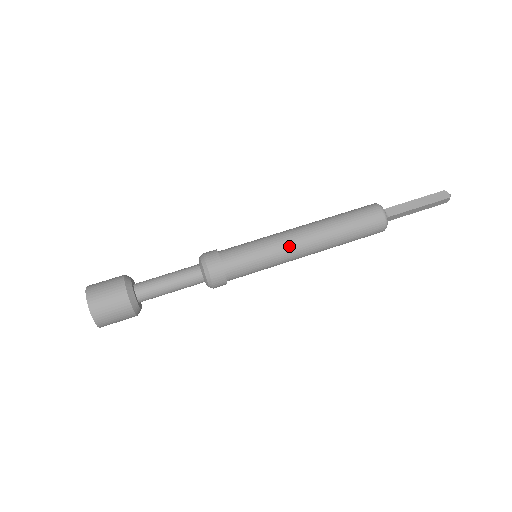
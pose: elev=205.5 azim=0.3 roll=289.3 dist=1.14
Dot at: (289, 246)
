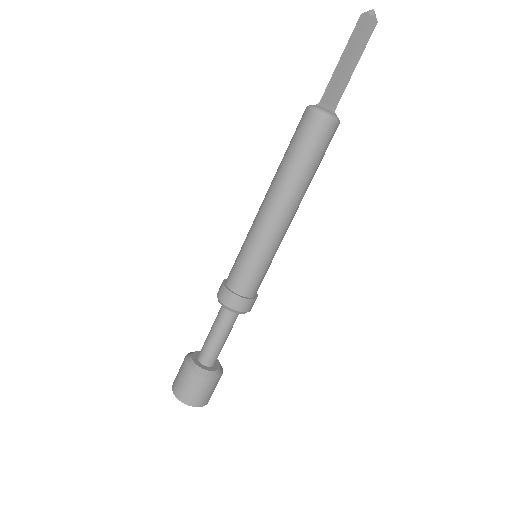
Dot at: (263, 226)
